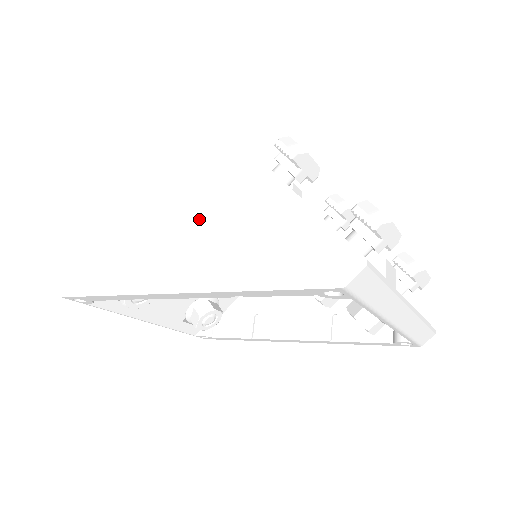
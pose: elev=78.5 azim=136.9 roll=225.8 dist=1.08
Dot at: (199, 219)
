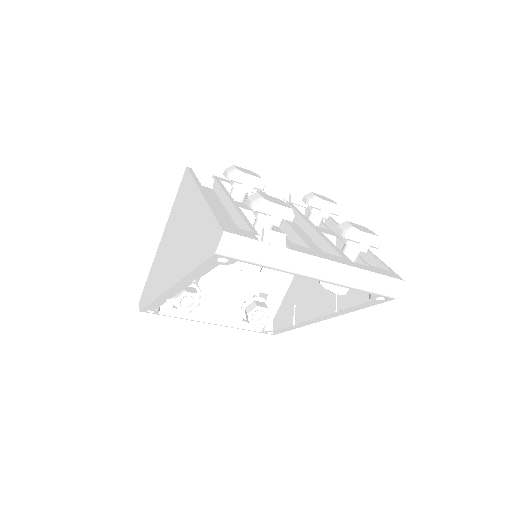
Dot at: (179, 238)
